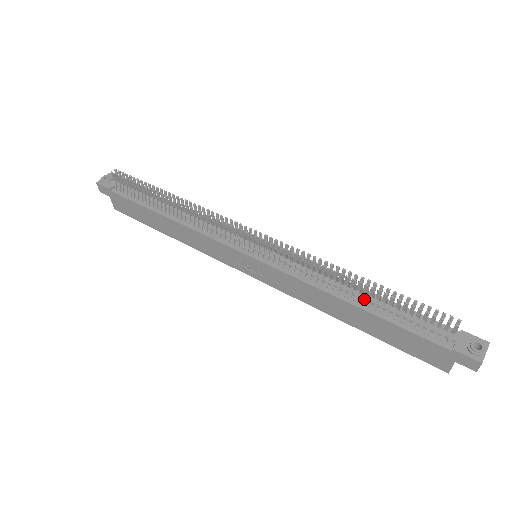
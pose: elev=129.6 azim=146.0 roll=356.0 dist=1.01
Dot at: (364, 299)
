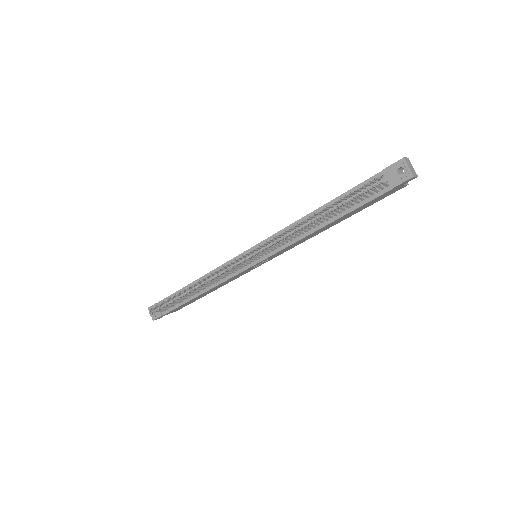
Dot at: (325, 218)
